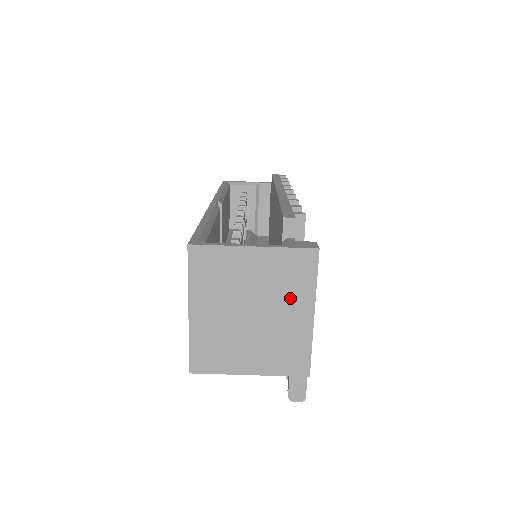
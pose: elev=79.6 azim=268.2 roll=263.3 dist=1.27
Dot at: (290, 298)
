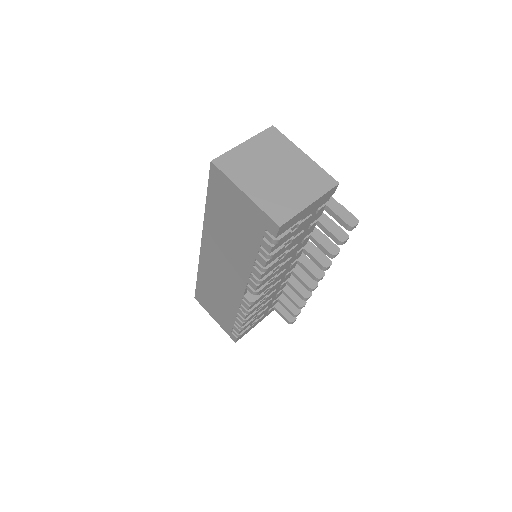
Dot at: (285, 153)
